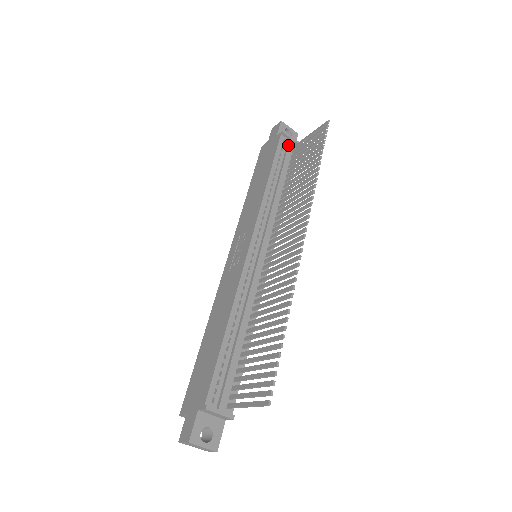
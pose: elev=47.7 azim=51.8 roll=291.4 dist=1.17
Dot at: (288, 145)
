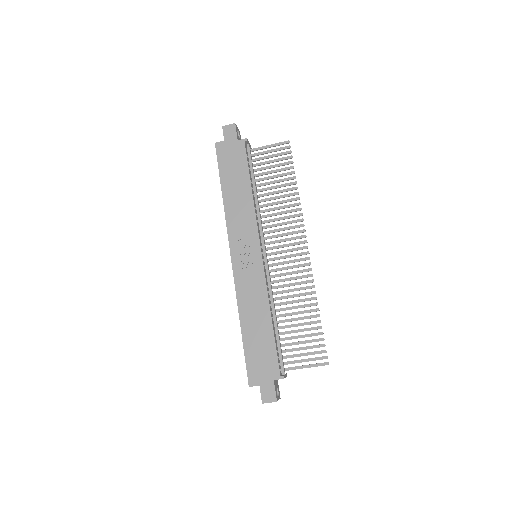
Dot at: (250, 152)
